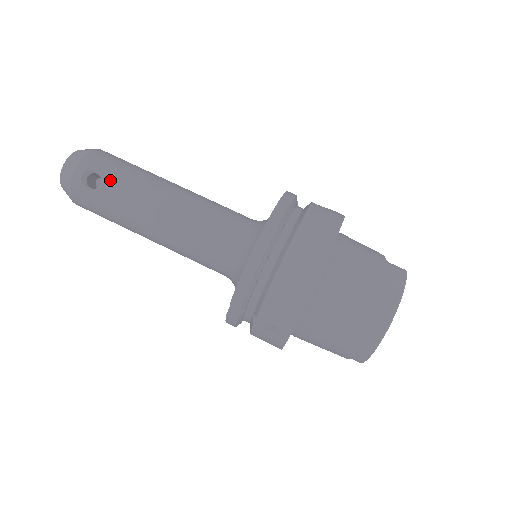
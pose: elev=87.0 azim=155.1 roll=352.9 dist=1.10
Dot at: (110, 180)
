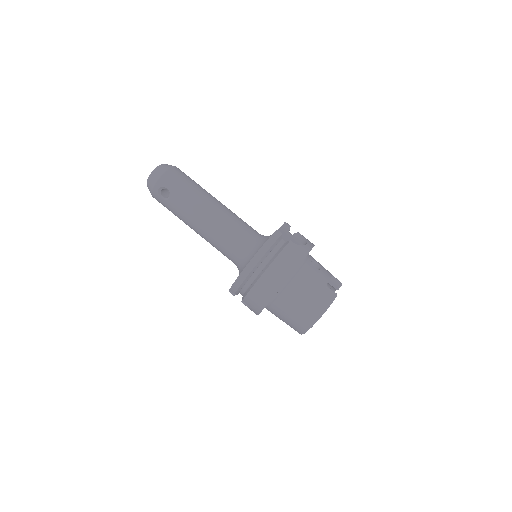
Dot at: (174, 196)
